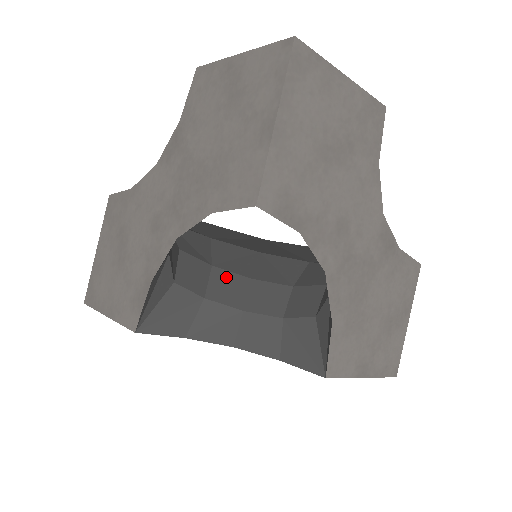
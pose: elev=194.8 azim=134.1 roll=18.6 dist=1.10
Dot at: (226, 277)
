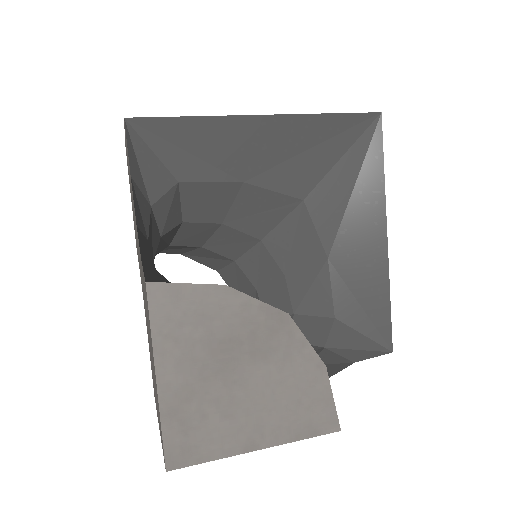
Dot at: (232, 235)
